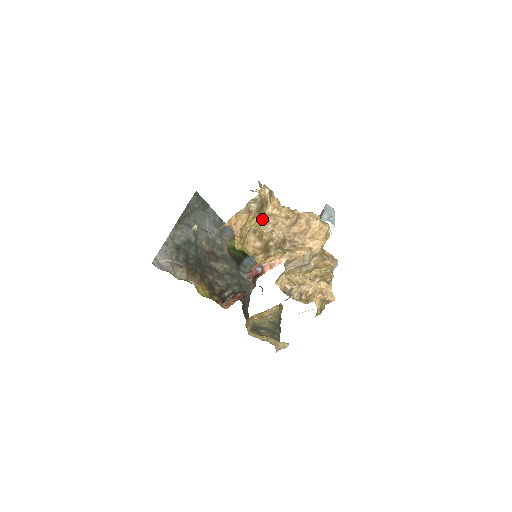
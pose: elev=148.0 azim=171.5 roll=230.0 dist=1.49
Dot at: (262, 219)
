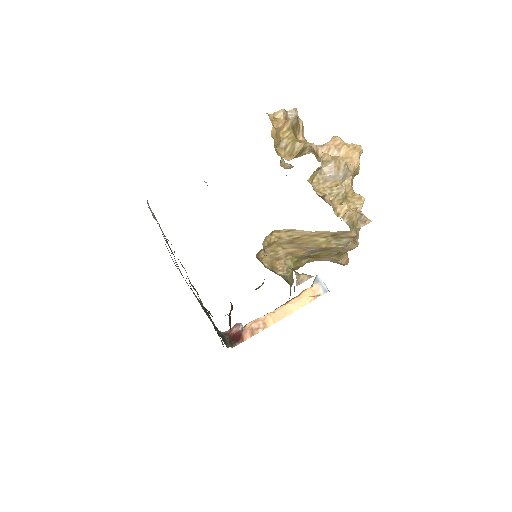
Dot at: (295, 136)
